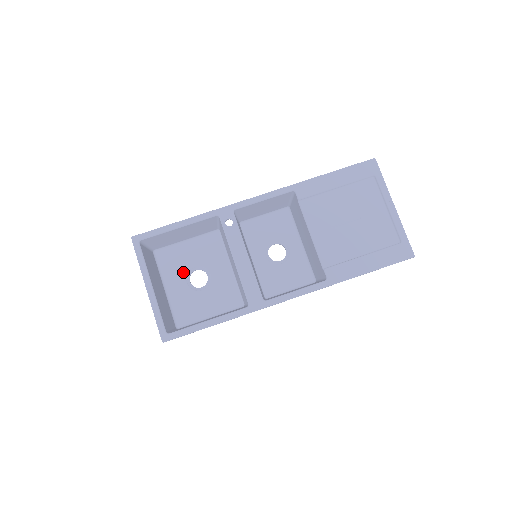
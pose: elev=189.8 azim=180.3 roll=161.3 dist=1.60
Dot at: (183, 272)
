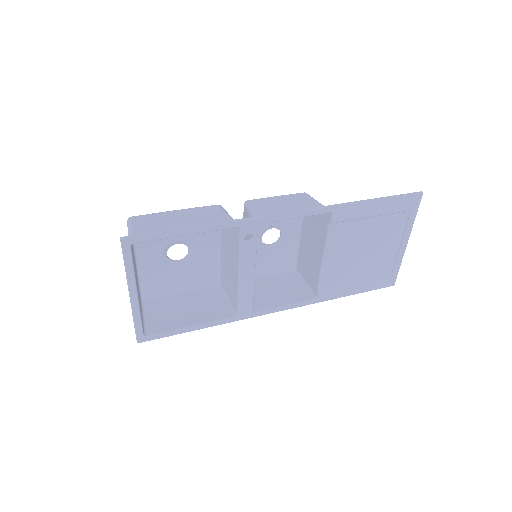
Dot at: (162, 245)
